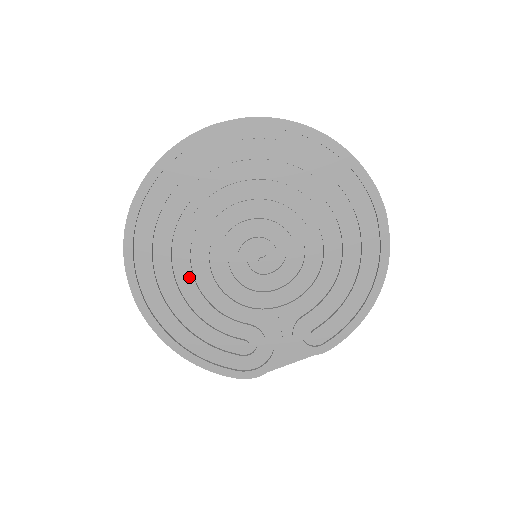
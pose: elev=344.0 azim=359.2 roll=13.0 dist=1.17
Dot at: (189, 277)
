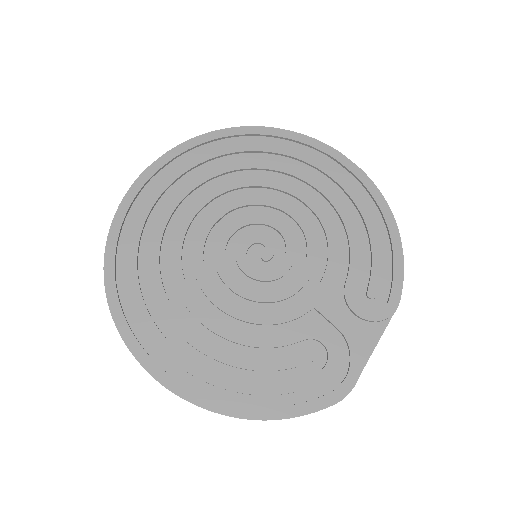
Dot at: (204, 318)
